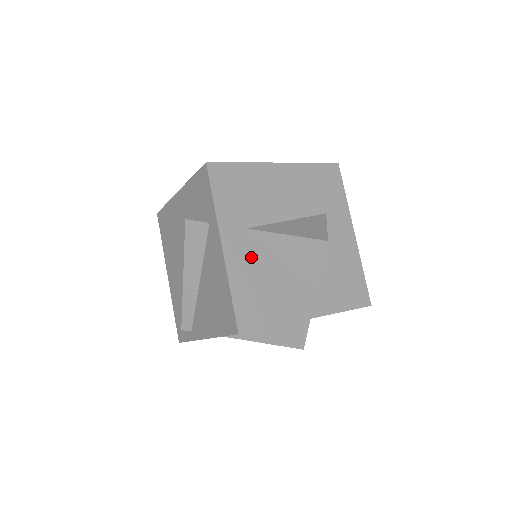
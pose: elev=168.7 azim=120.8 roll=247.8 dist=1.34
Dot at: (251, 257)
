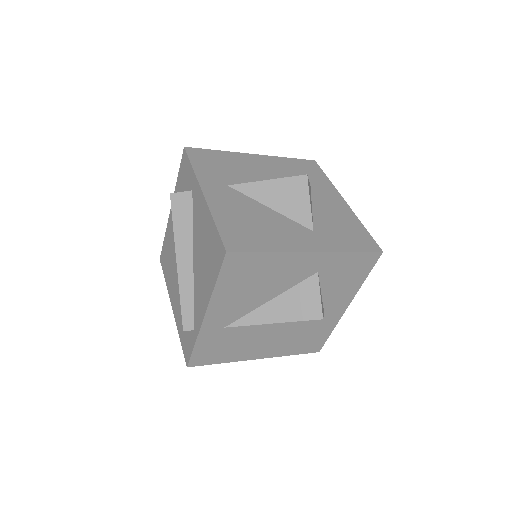
Dot at: (234, 203)
